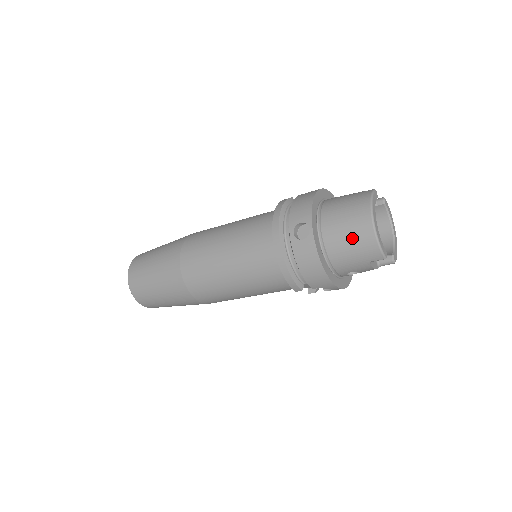
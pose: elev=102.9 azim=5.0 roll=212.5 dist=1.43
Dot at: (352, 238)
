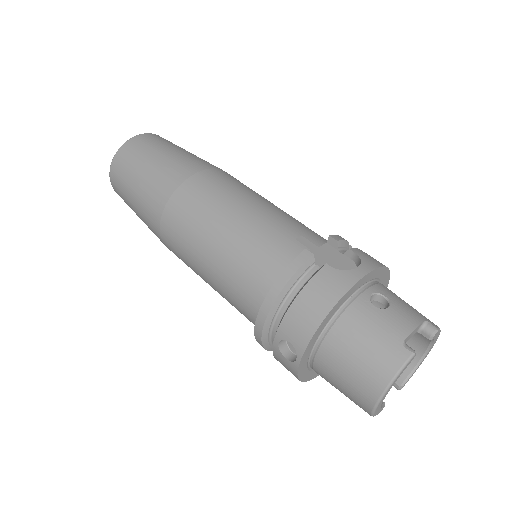
Dot at: (345, 392)
